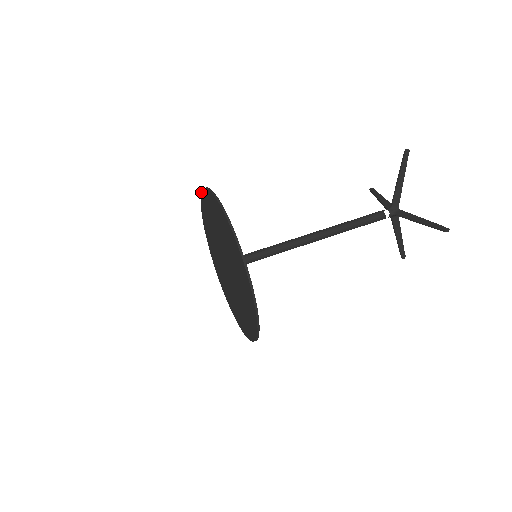
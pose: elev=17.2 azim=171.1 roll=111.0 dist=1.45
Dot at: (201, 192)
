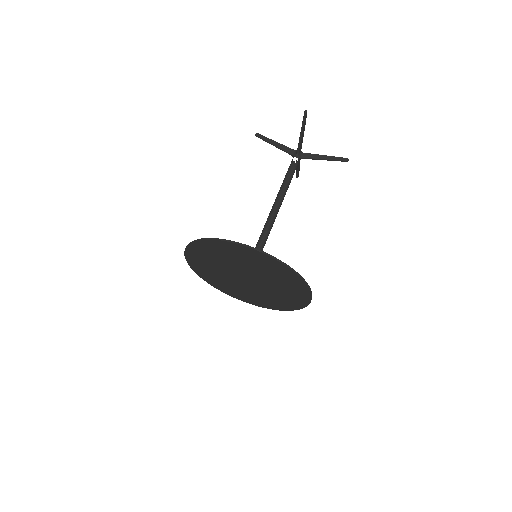
Dot at: occluded
